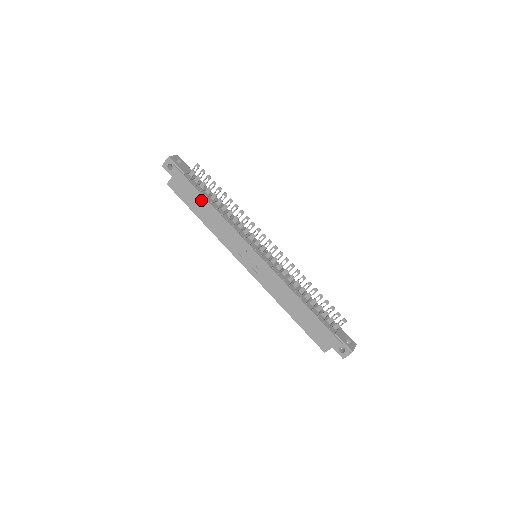
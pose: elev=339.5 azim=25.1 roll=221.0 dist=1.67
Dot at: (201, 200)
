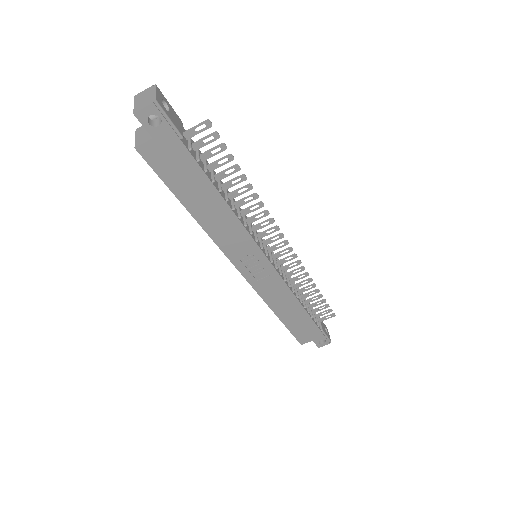
Dot at: (204, 186)
